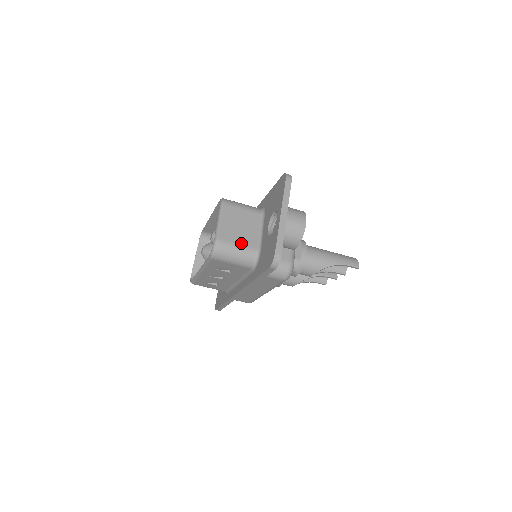
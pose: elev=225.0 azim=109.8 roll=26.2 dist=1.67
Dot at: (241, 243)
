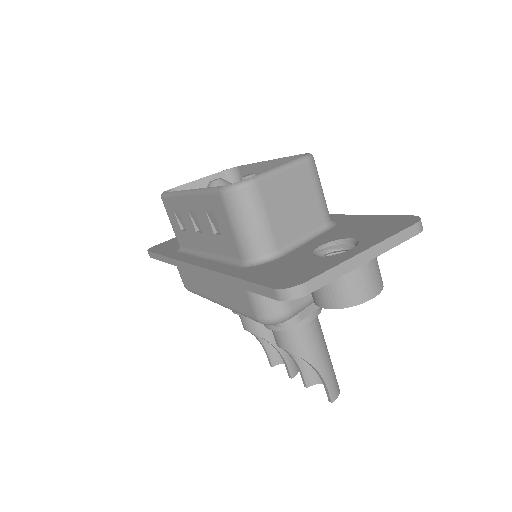
Dot at: (272, 221)
